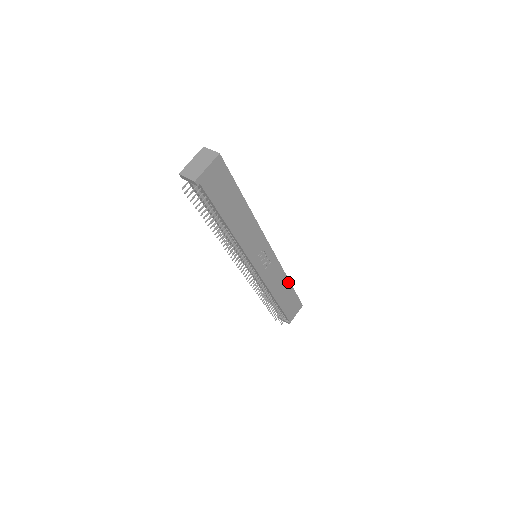
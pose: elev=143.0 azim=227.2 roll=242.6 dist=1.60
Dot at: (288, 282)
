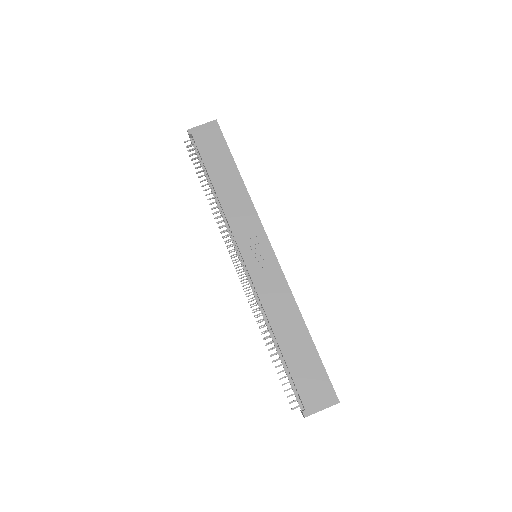
Dot at: (303, 323)
